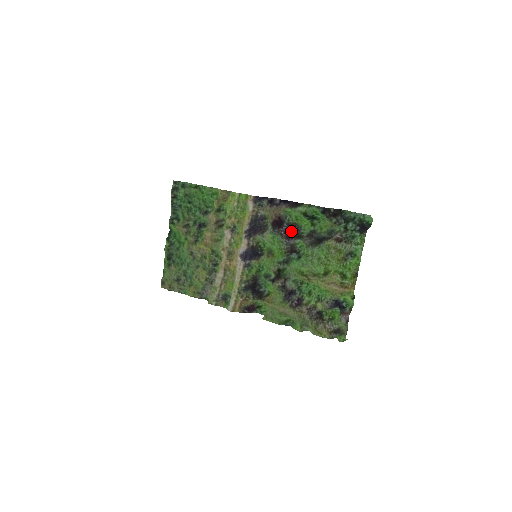
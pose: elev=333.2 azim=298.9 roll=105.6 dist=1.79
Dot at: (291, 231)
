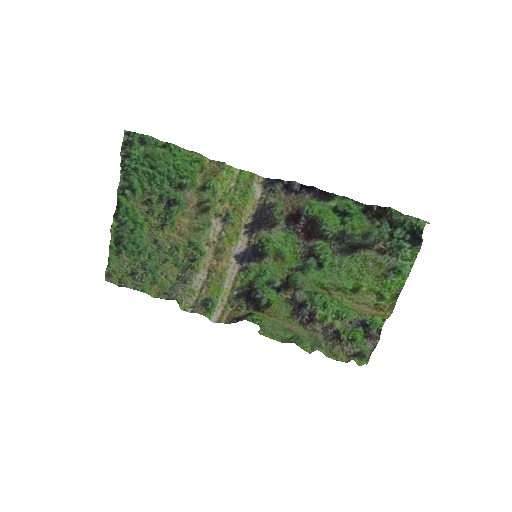
Dot at: (311, 229)
